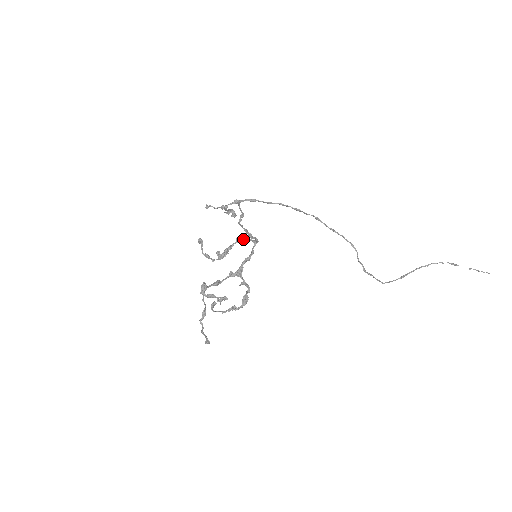
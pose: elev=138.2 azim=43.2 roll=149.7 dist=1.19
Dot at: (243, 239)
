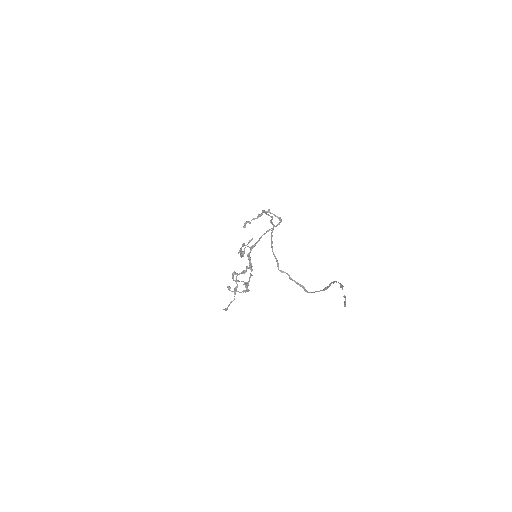
Dot at: (243, 245)
